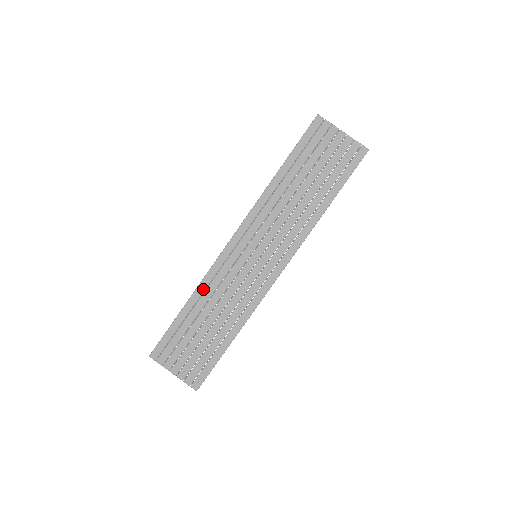
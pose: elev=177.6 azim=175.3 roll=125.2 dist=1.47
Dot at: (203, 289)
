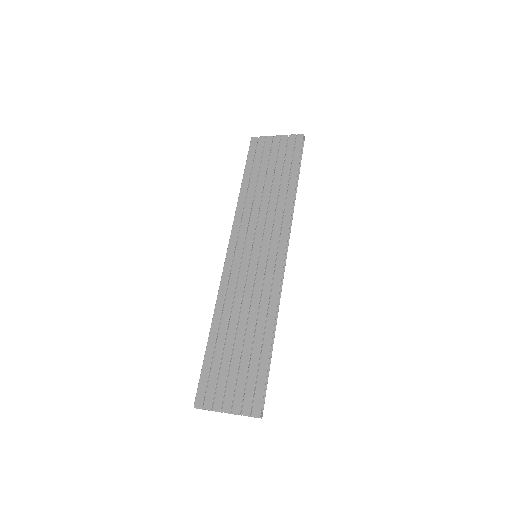
Dot at: (220, 309)
